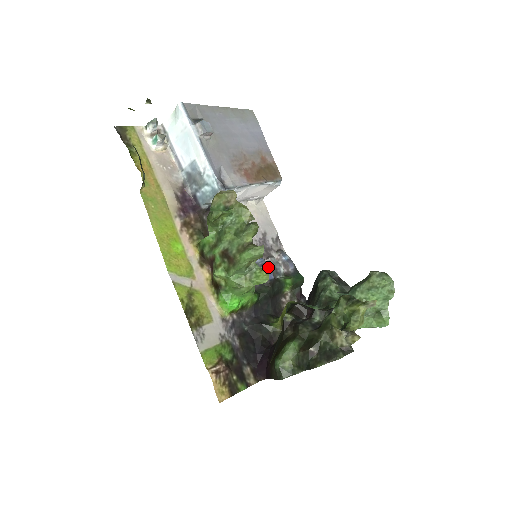
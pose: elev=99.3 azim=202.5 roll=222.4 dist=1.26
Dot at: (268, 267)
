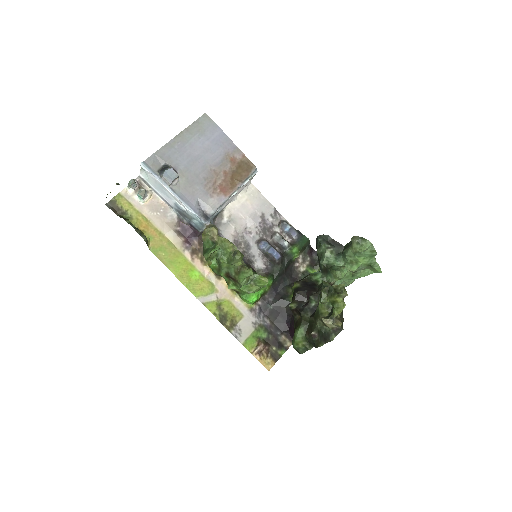
Dot at: (273, 249)
